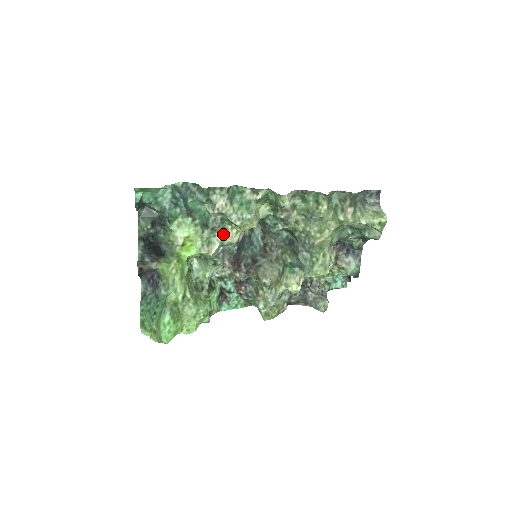
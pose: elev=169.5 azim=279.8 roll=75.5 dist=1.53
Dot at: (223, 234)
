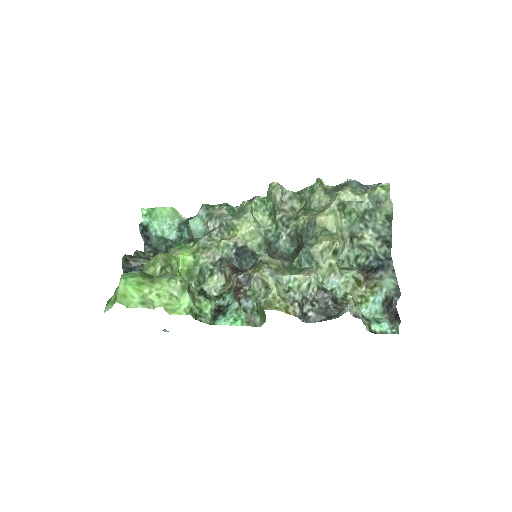
Dot at: occluded
